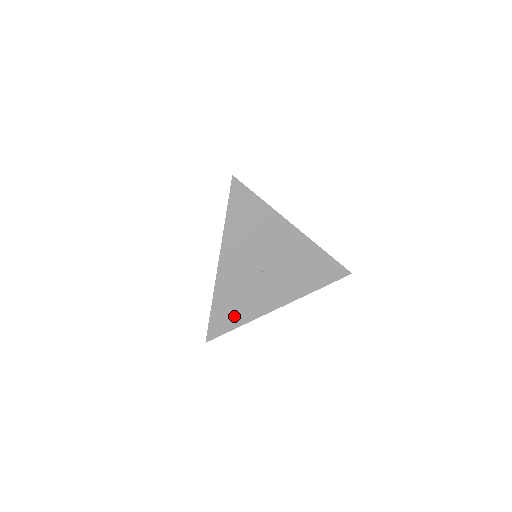
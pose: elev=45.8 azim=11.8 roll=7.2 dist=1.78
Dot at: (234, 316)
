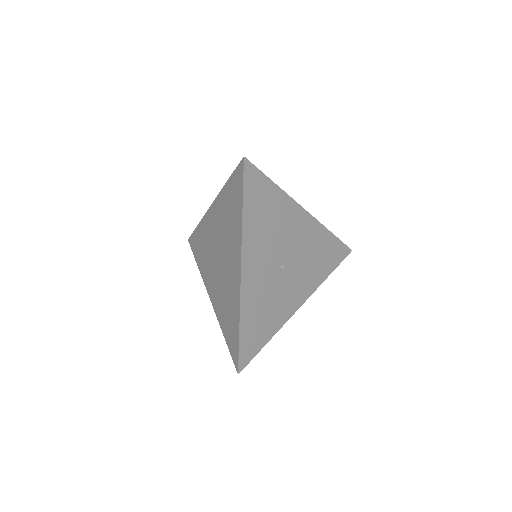
Dot at: (262, 331)
